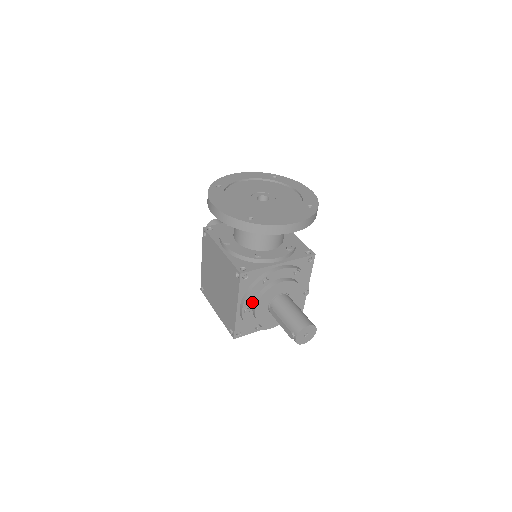
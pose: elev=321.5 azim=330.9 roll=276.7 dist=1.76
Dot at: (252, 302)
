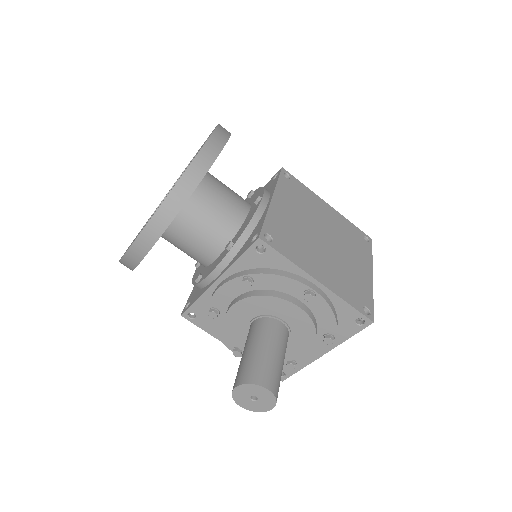
Dot at: occluded
